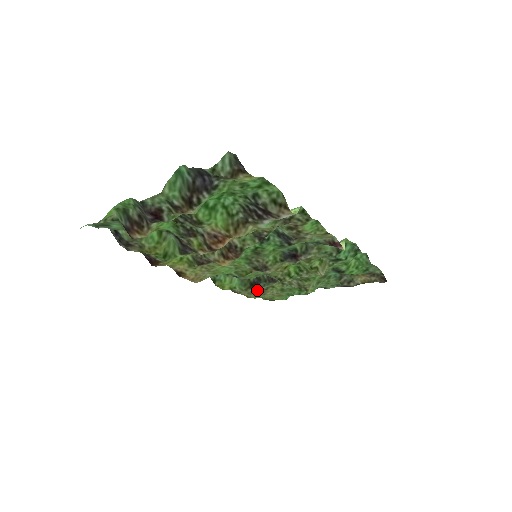
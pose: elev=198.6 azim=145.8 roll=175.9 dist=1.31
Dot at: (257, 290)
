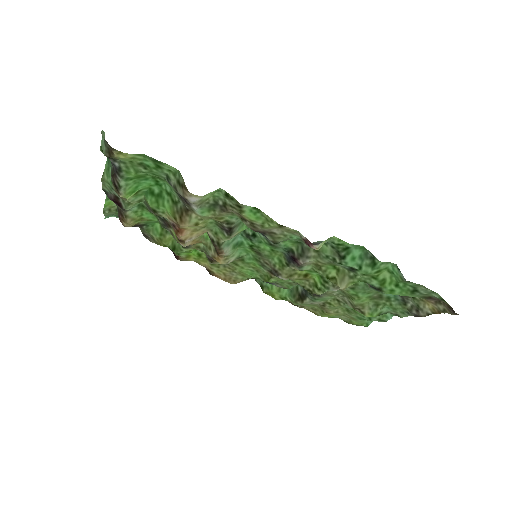
Dot at: (317, 306)
